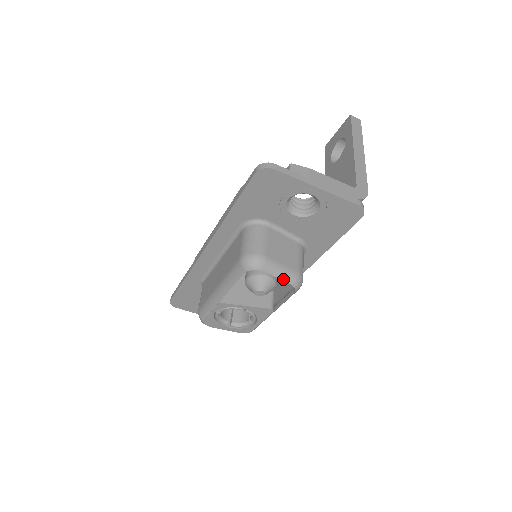
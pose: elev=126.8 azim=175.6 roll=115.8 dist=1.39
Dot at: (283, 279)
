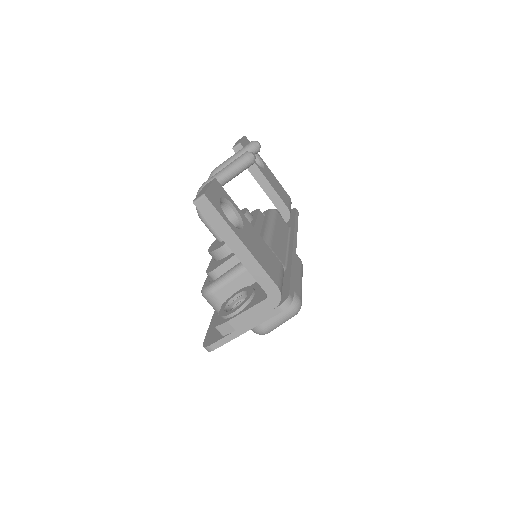
Dot at: occluded
